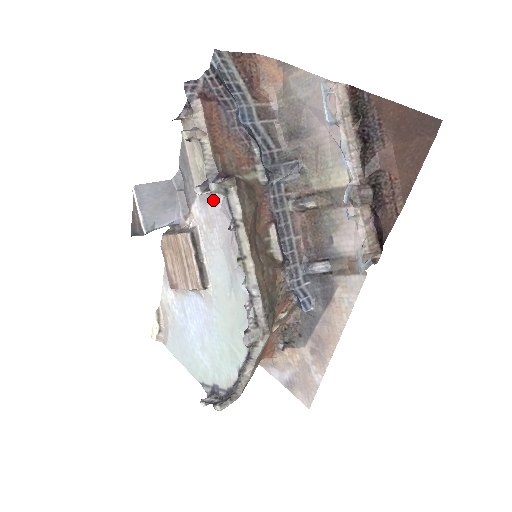
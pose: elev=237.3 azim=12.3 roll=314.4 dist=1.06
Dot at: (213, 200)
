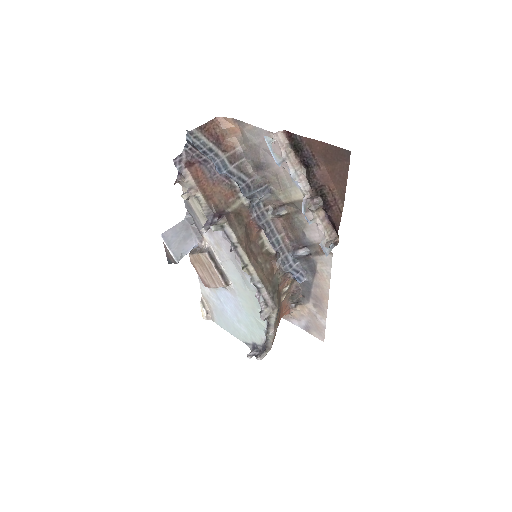
Dot at: (215, 231)
